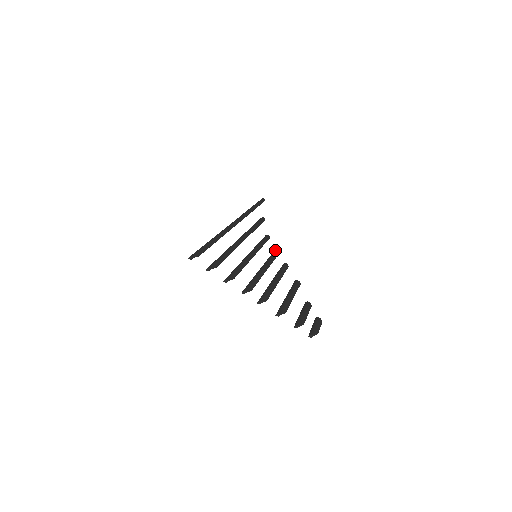
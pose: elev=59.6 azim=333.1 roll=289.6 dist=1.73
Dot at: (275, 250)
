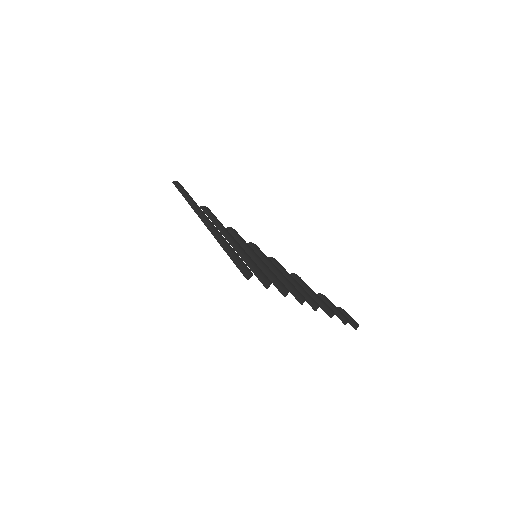
Dot at: (251, 244)
